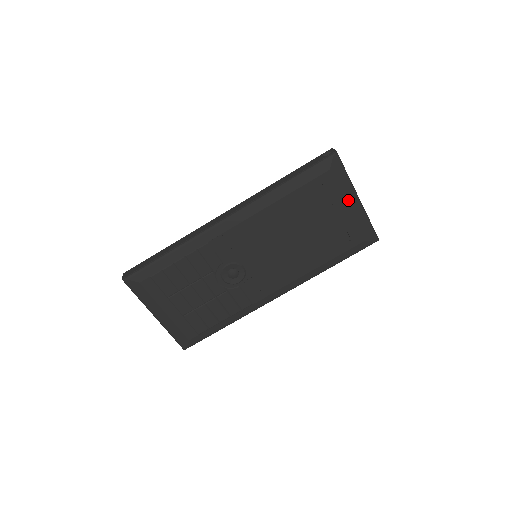
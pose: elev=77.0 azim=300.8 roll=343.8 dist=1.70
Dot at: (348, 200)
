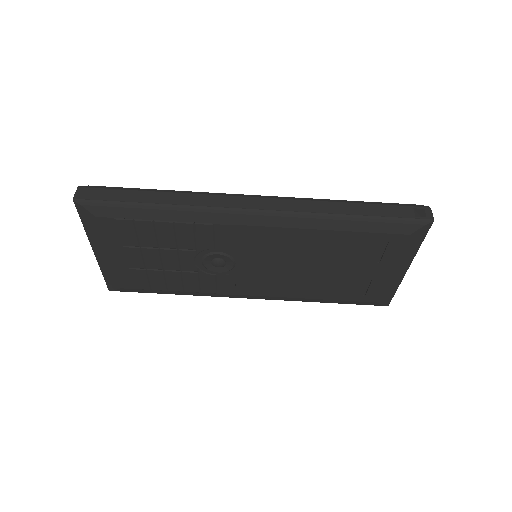
Dot at: (398, 266)
